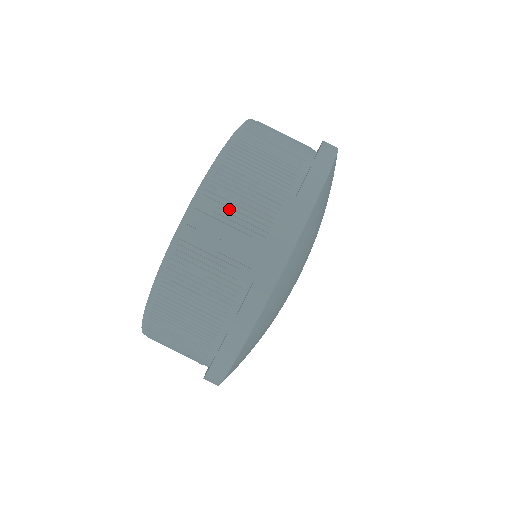
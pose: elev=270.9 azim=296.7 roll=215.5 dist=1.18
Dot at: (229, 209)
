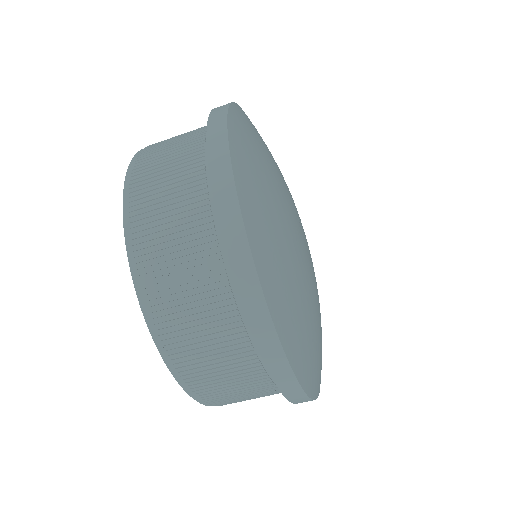
Dot at: (222, 386)
